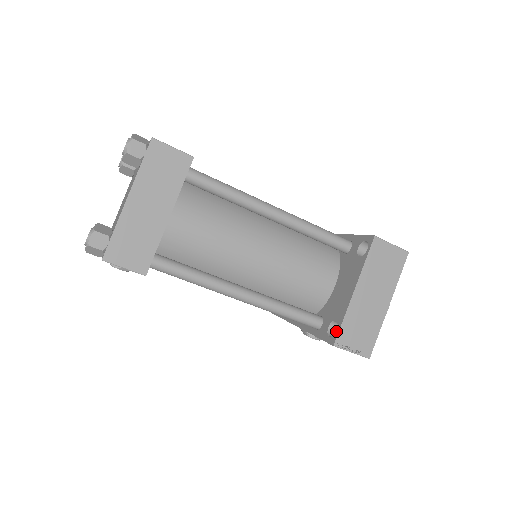
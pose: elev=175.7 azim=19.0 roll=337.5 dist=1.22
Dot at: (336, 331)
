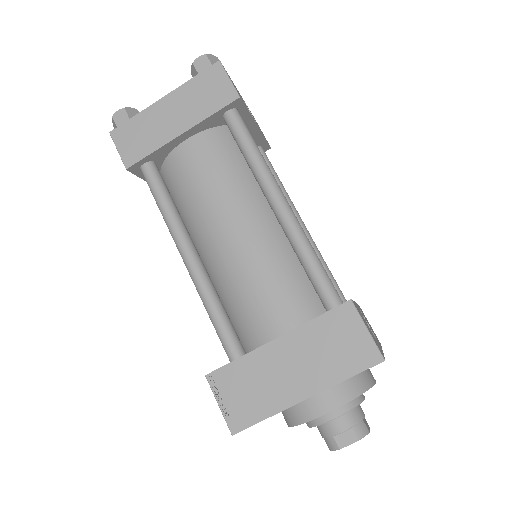
Dot at: (224, 365)
